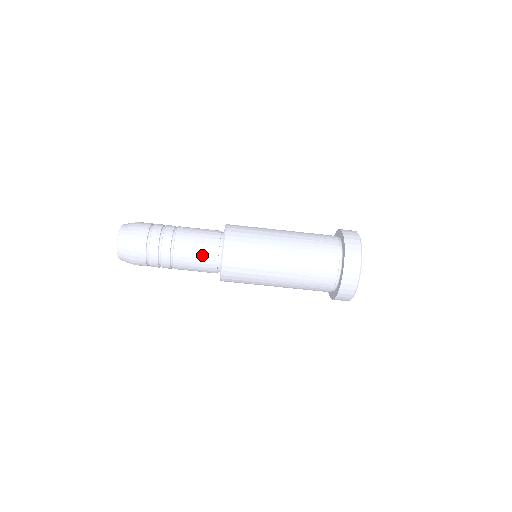
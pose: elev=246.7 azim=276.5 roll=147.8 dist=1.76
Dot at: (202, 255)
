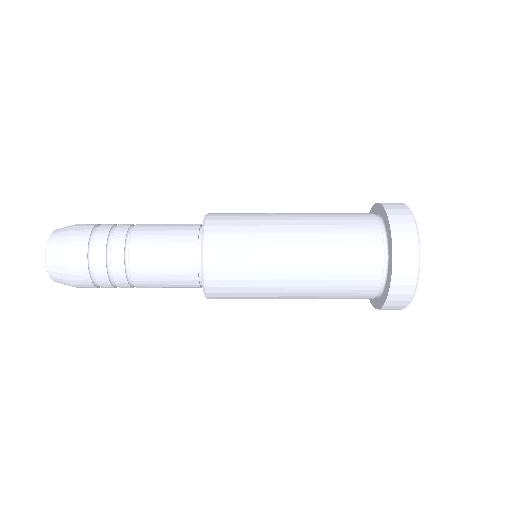
Dot at: (176, 286)
